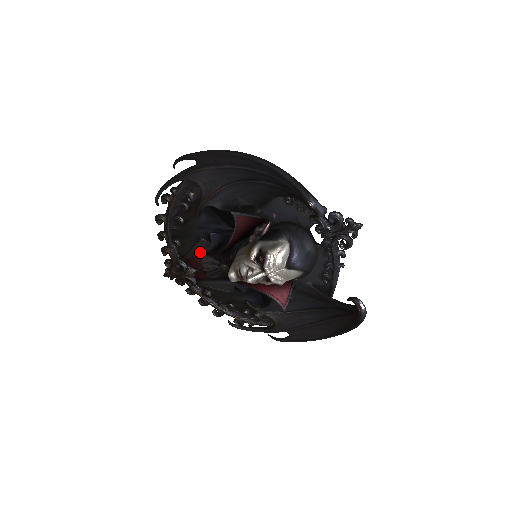
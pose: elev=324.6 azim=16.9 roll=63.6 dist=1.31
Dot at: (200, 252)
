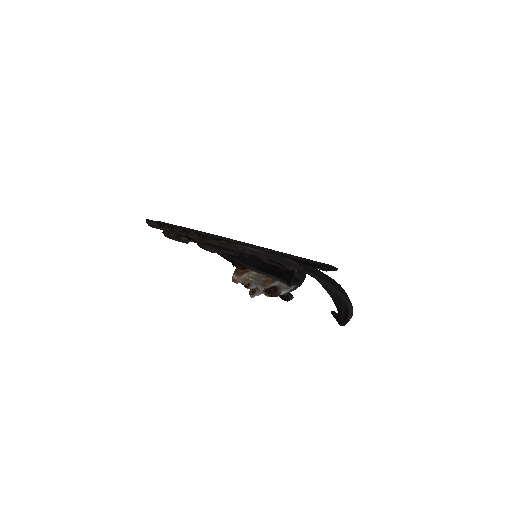
Dot at: occluded
